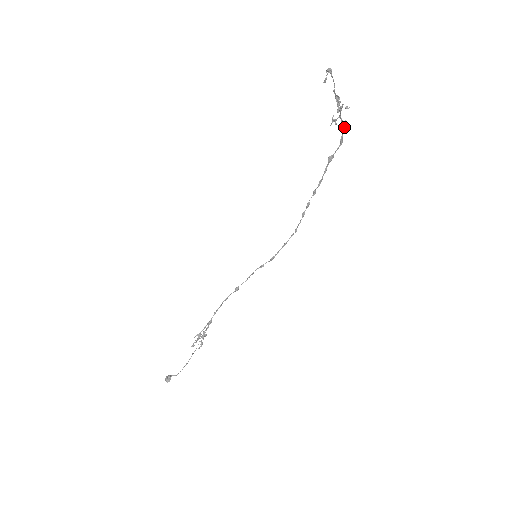
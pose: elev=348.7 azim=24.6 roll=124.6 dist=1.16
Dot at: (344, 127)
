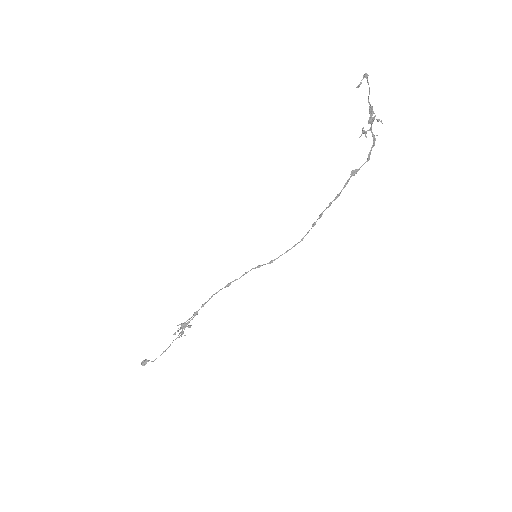
Dot at: (374, 142)
